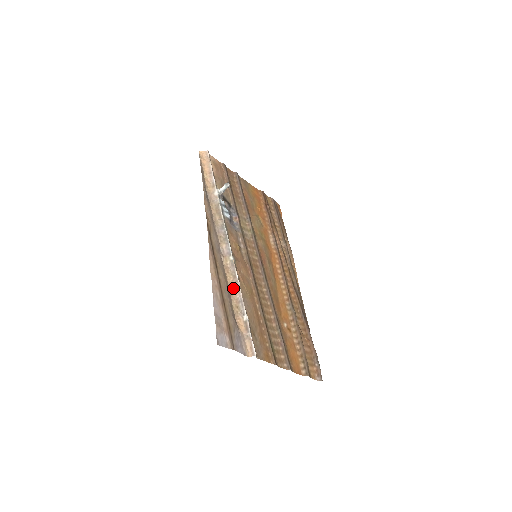
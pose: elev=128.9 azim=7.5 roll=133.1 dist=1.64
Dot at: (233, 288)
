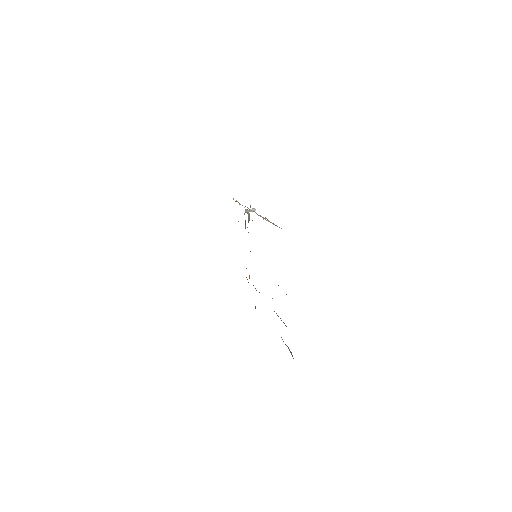
Dot at: occluded
